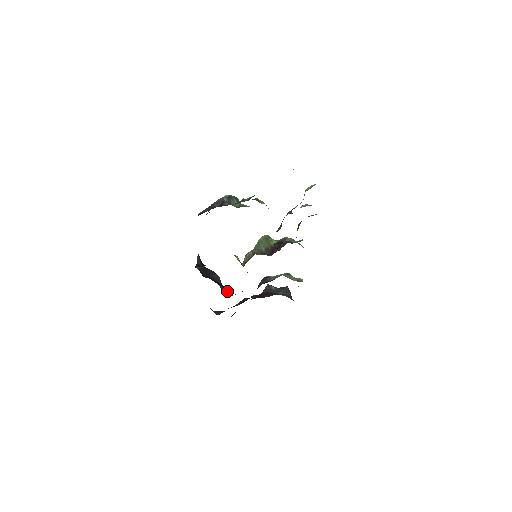
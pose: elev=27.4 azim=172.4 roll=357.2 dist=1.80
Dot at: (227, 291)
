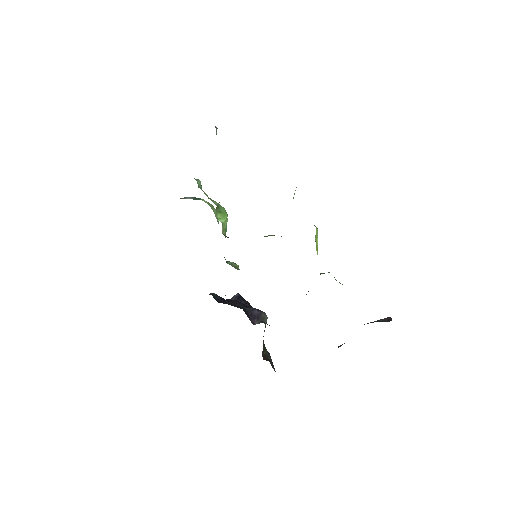
Dot at: occluded
